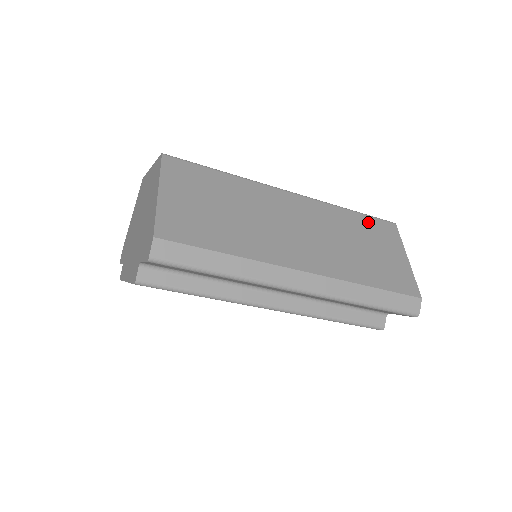
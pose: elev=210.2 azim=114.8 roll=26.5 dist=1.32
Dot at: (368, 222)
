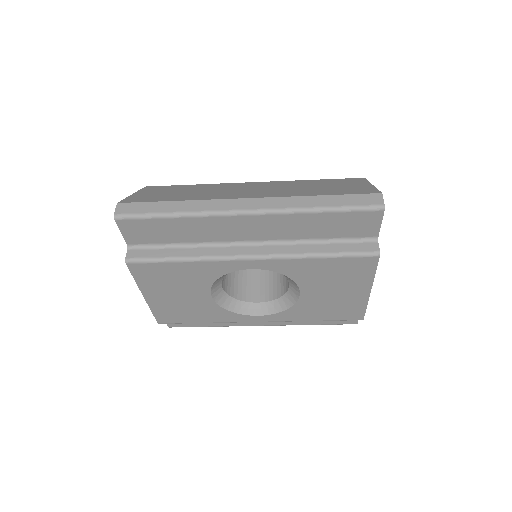
Dot at: (330, 180)
